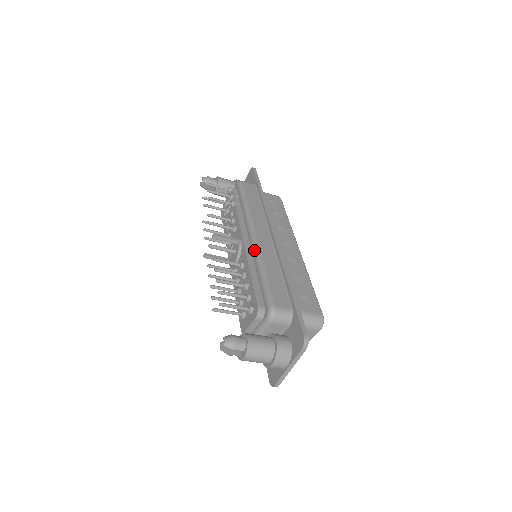
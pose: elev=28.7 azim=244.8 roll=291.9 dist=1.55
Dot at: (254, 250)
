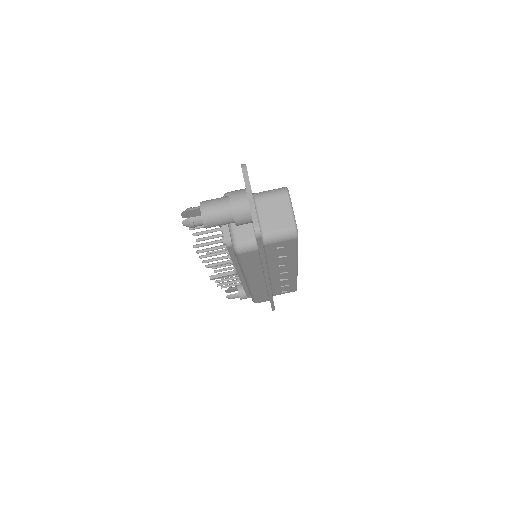
Dot at: occluded
